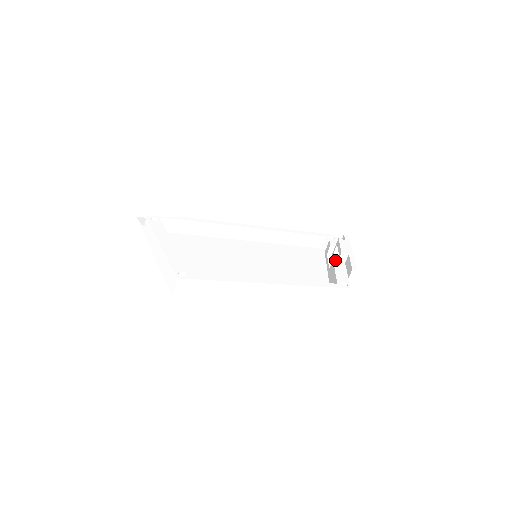
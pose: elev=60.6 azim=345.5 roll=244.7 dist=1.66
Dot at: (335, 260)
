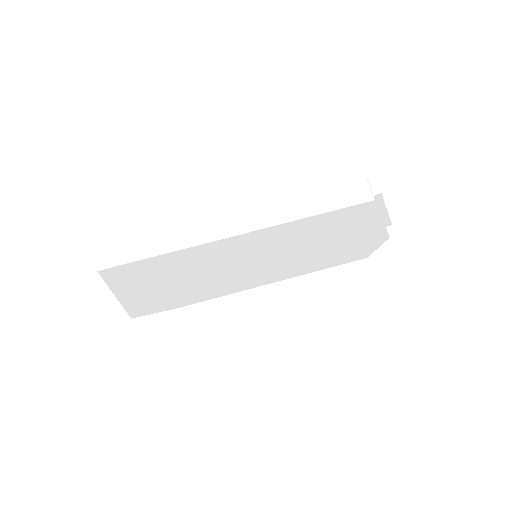
Dot at: occluded
